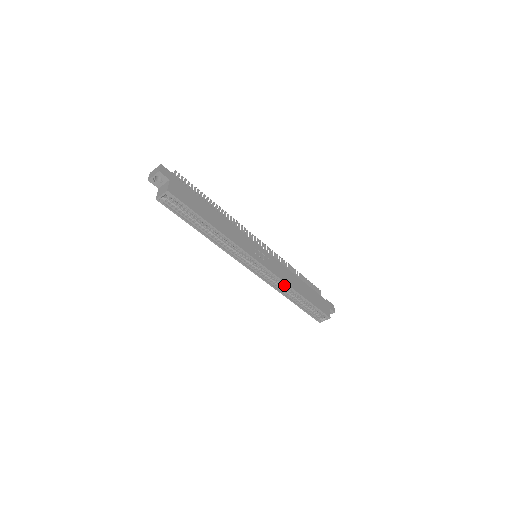
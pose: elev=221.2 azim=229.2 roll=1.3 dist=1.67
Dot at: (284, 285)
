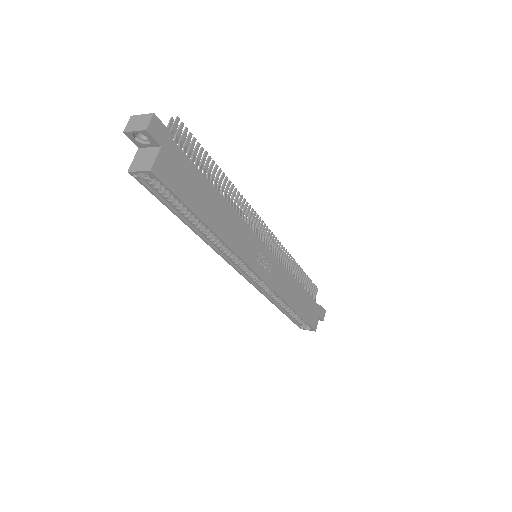
Dot at: occluded
